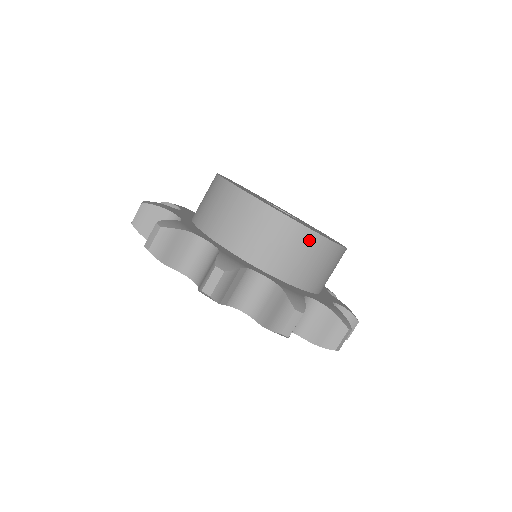
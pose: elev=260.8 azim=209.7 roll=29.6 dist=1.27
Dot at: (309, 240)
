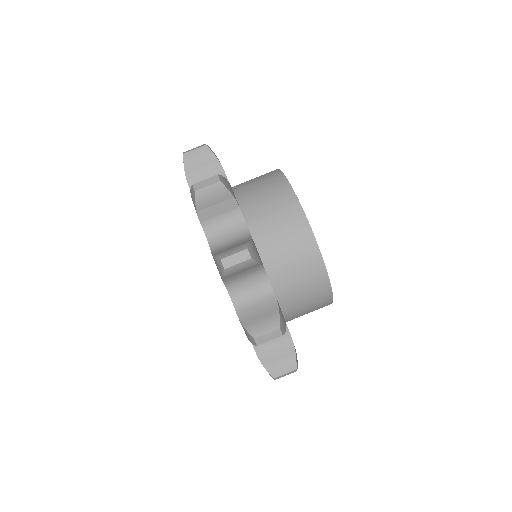
Dot at: (325, 303)
